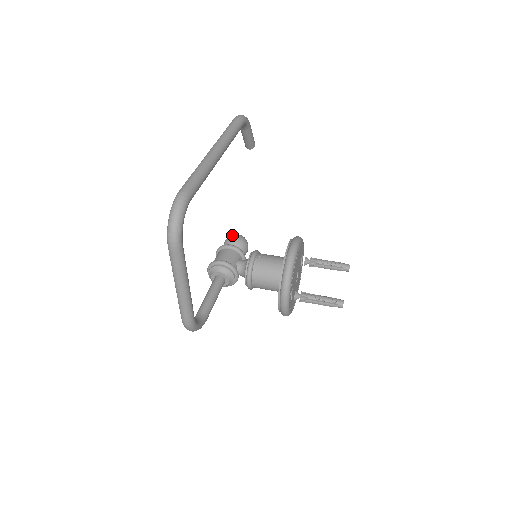
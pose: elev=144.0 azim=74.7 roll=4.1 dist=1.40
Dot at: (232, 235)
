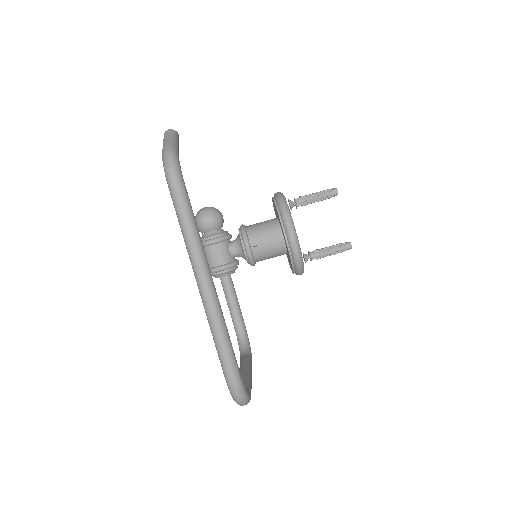
Dot at: (202, 220)
